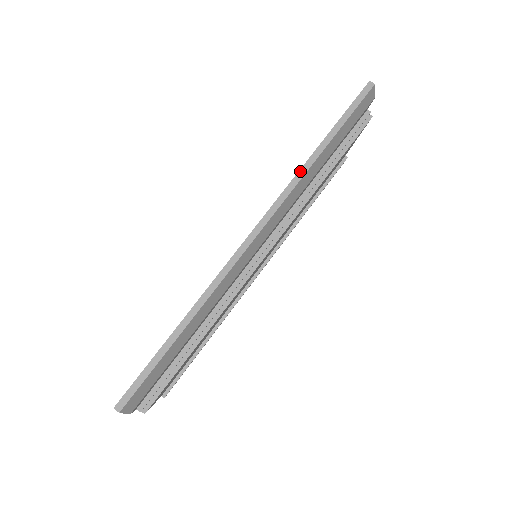
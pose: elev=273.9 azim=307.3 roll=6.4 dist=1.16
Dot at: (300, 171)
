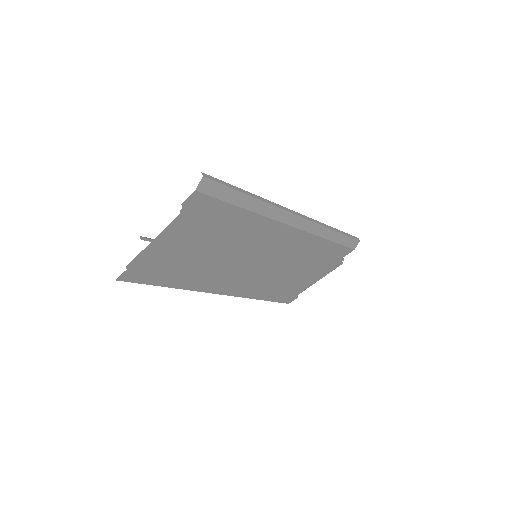
Dot at: (324, 224)
